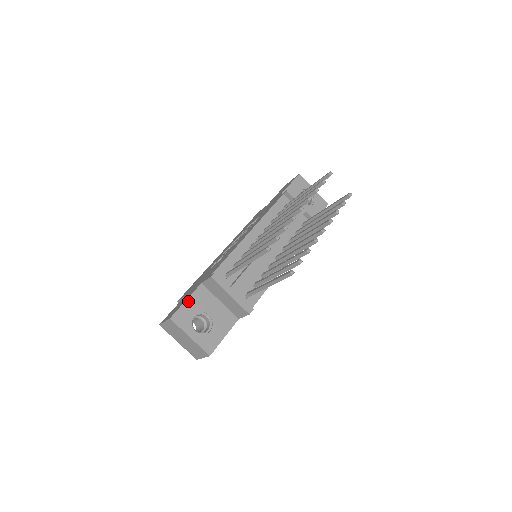
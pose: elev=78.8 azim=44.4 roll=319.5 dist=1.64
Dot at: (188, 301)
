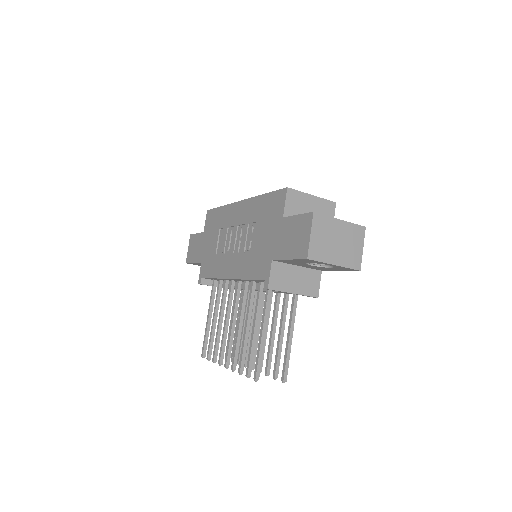
Dot at: (195, 263)
